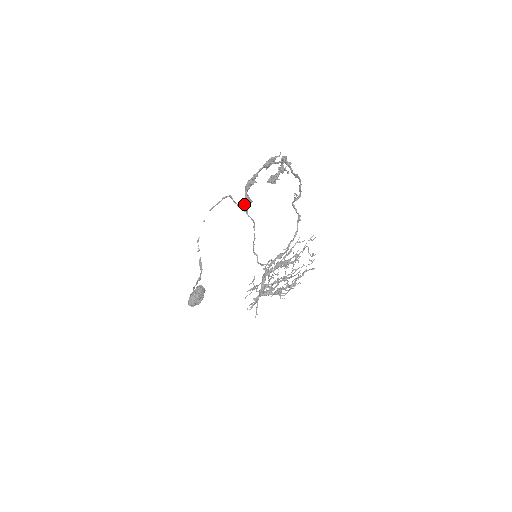
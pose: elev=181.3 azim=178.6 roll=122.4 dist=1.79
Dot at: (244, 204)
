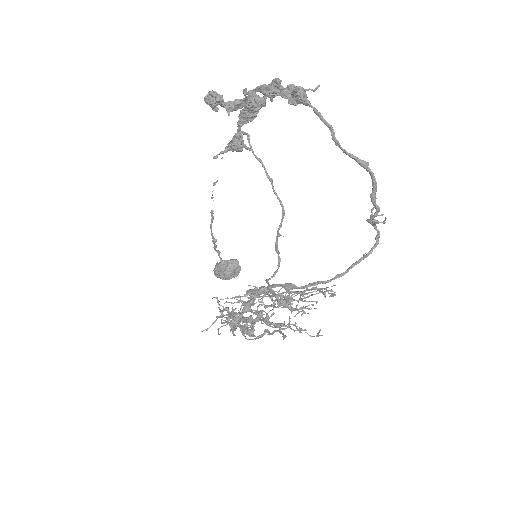
Dot at: (229, 146)
